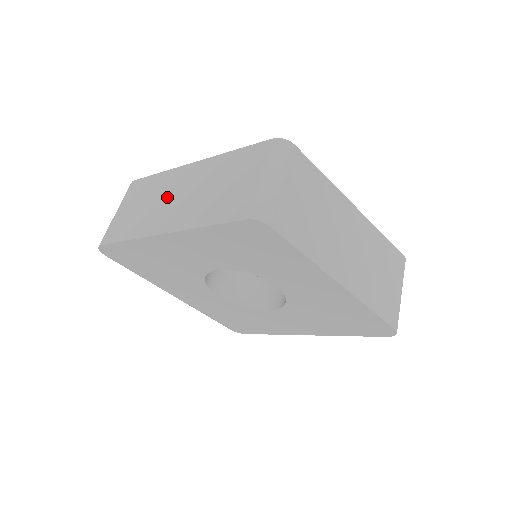
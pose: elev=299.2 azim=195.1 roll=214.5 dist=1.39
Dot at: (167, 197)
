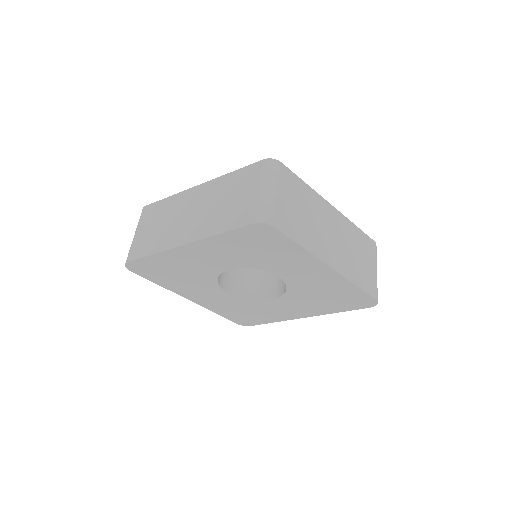
Dot at: (181, 215)
